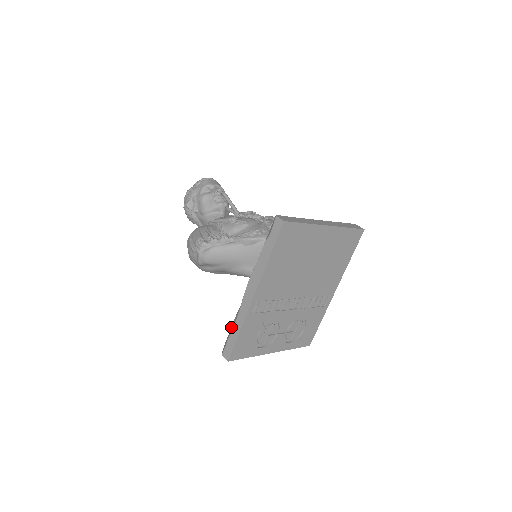
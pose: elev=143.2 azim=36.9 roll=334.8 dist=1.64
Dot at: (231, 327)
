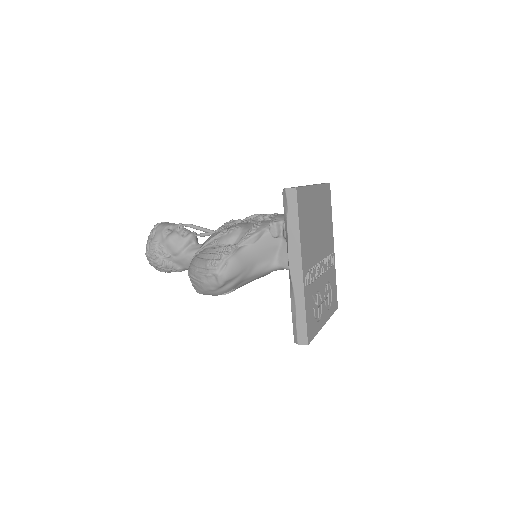
Dot at: (292, 314)
